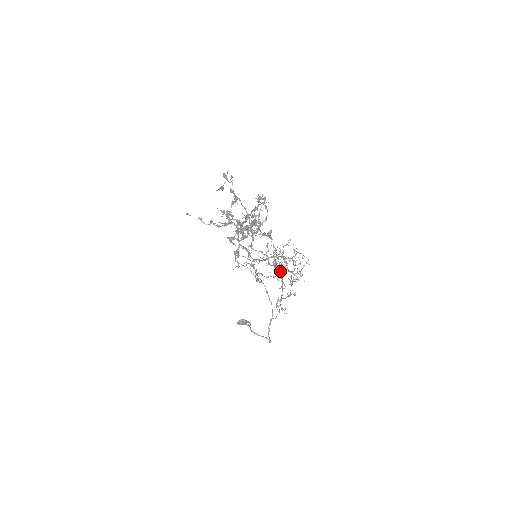
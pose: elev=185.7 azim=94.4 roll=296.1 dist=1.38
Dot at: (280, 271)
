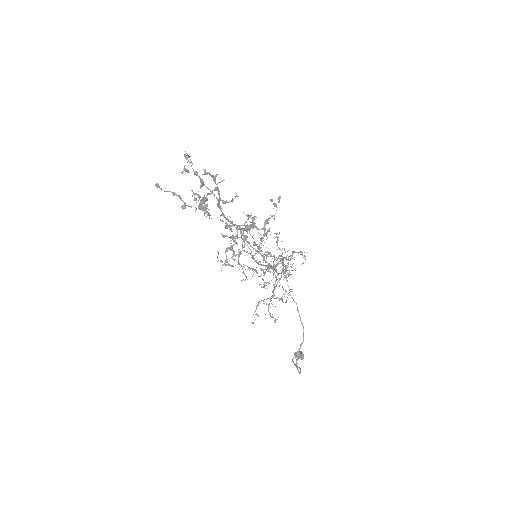
Dot at: (287, 277)
